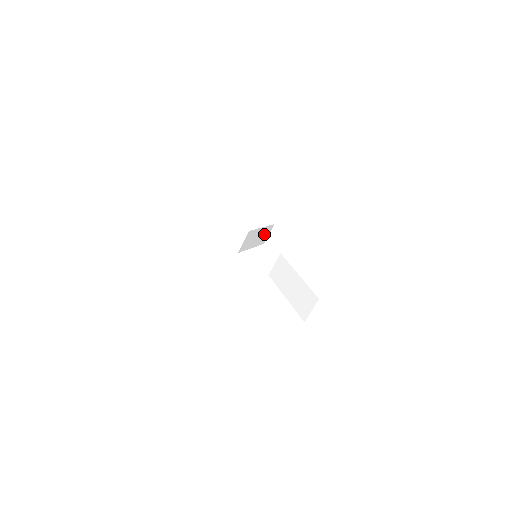
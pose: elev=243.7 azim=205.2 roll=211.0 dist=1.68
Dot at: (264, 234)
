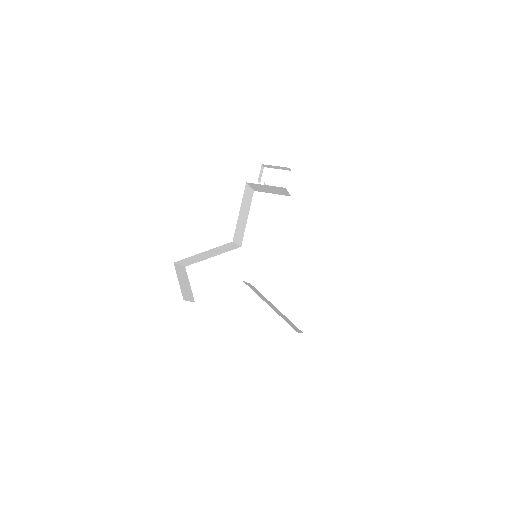
Dot at: (246, 199)
